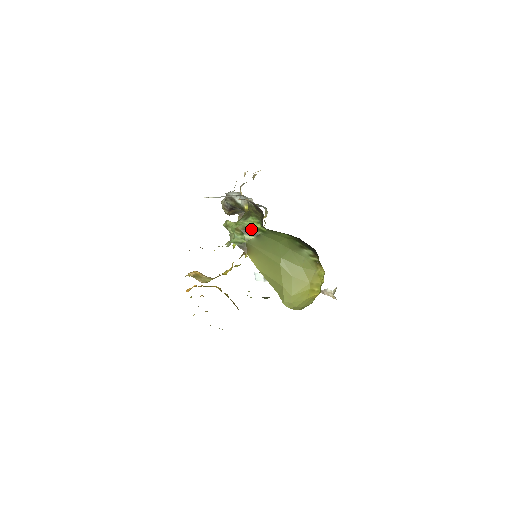
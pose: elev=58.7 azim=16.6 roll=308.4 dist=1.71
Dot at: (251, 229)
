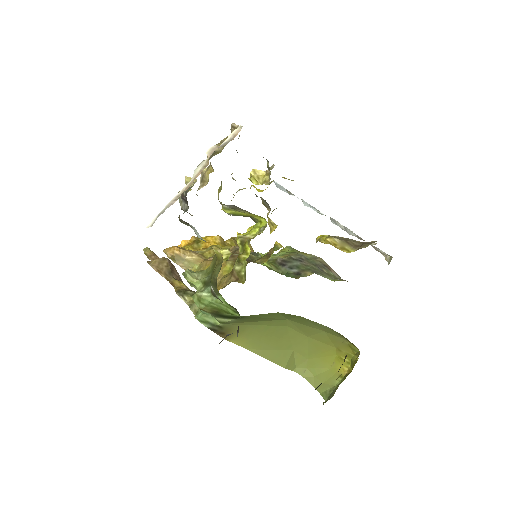
Dot at: (225, 312)
